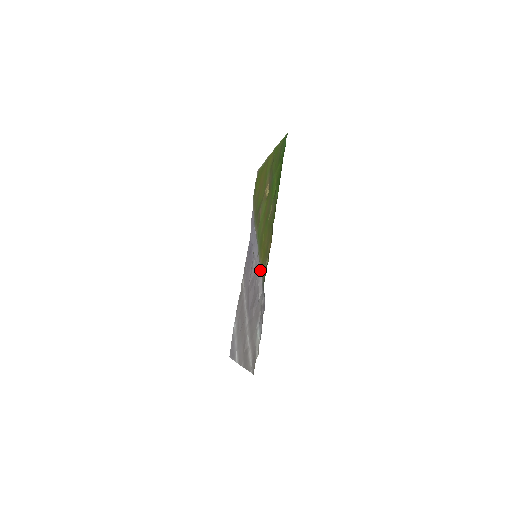
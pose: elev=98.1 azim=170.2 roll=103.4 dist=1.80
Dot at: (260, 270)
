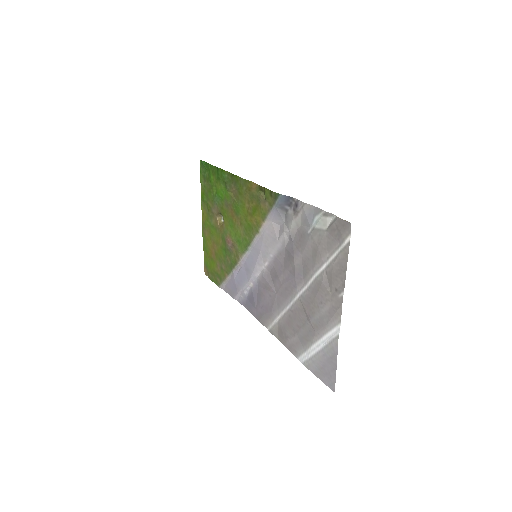
Dot at: (267, 229)
